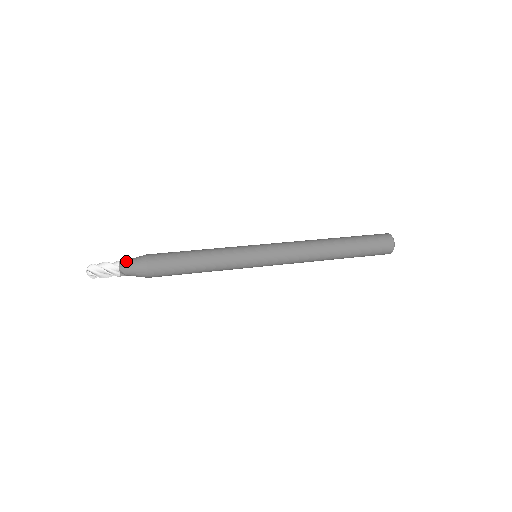
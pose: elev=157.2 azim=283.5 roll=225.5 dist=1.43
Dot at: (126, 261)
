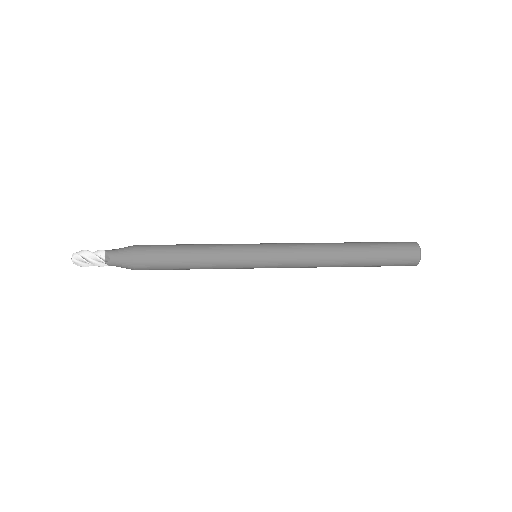
Dot at: occluded
